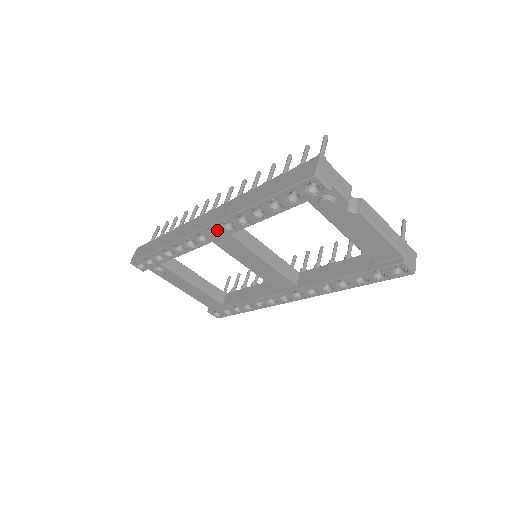
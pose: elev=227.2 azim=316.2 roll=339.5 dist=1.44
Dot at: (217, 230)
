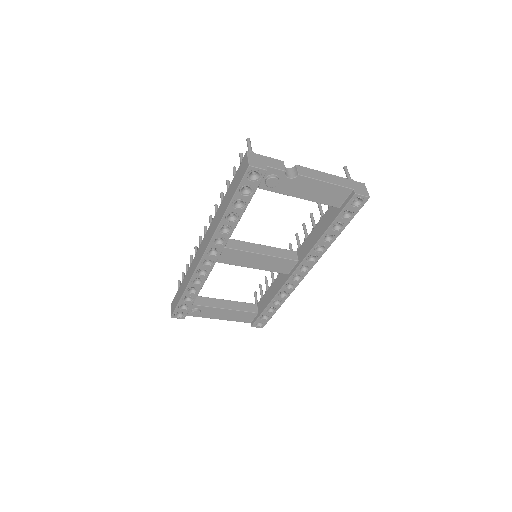
Dot at: (214, 250)
